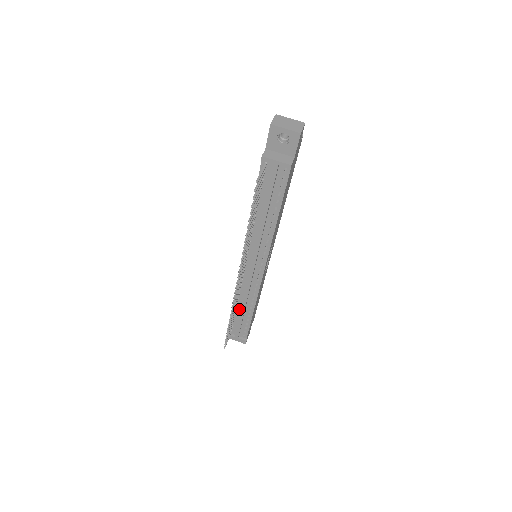
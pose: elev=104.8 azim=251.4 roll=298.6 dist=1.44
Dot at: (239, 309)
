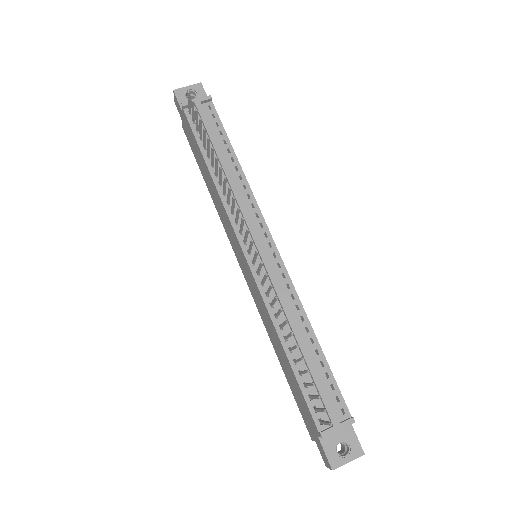
Dot at: (296, 350)
